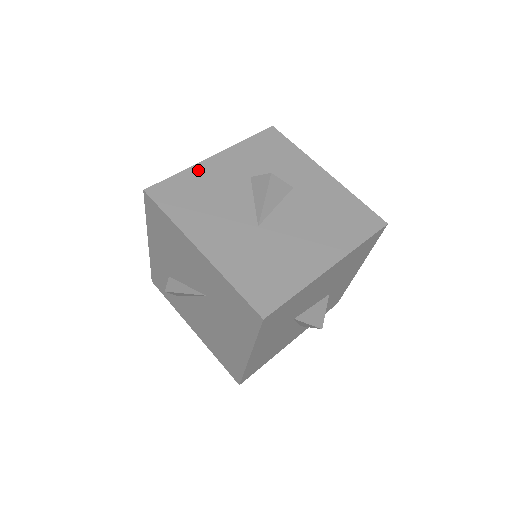
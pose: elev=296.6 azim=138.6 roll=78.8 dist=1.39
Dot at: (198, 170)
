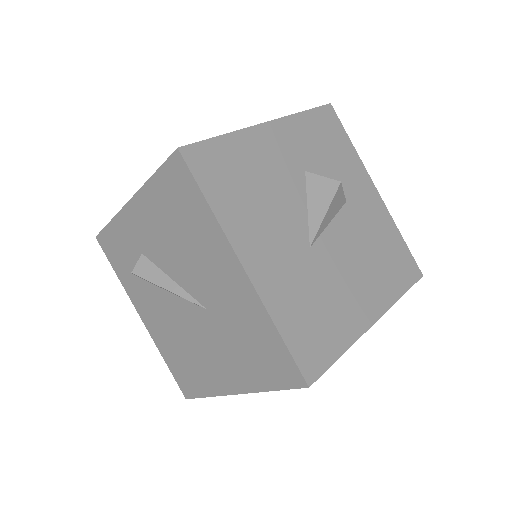
Dot at: (248, 139)
